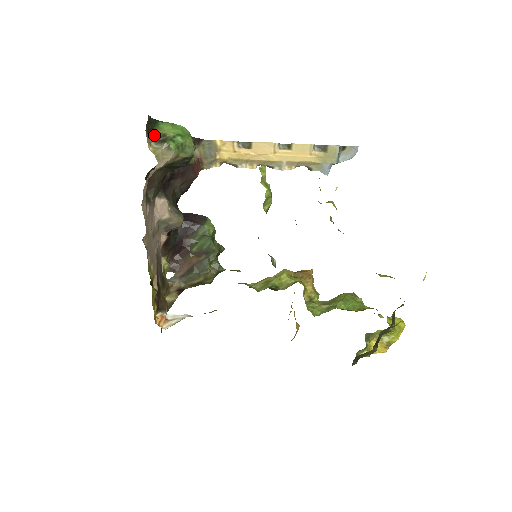
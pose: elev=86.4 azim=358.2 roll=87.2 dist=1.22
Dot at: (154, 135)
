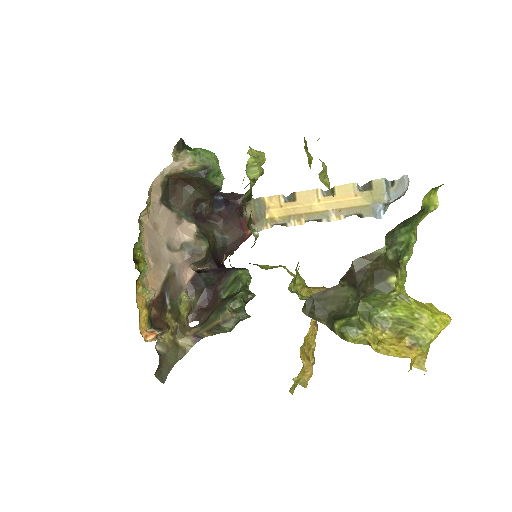
Dot at: occluded
